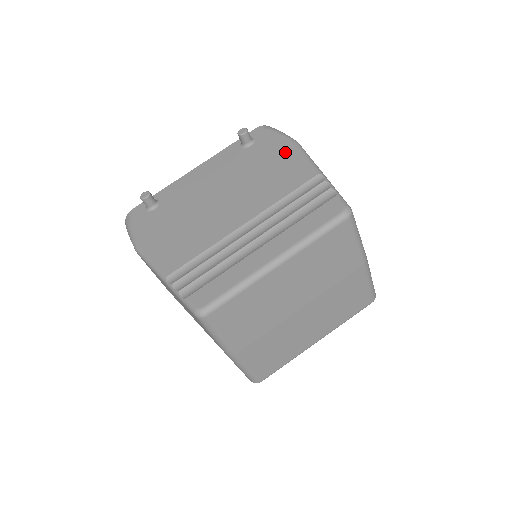
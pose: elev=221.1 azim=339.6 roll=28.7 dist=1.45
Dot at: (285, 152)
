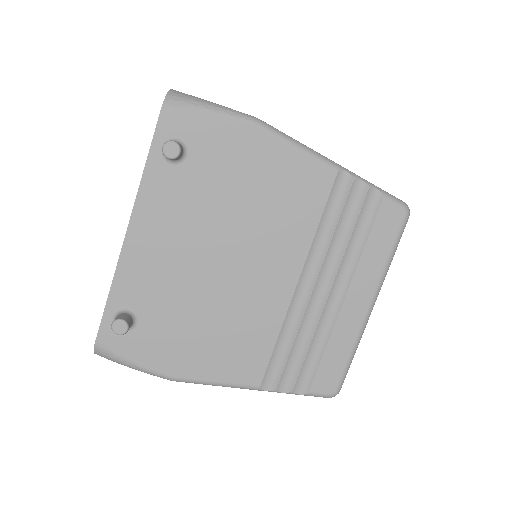
Dot at: (258, 150)
